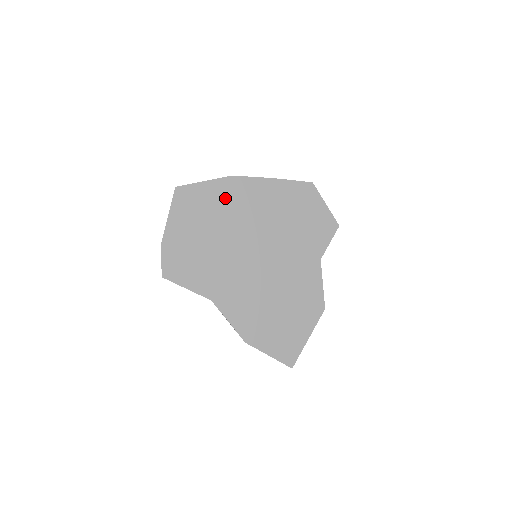
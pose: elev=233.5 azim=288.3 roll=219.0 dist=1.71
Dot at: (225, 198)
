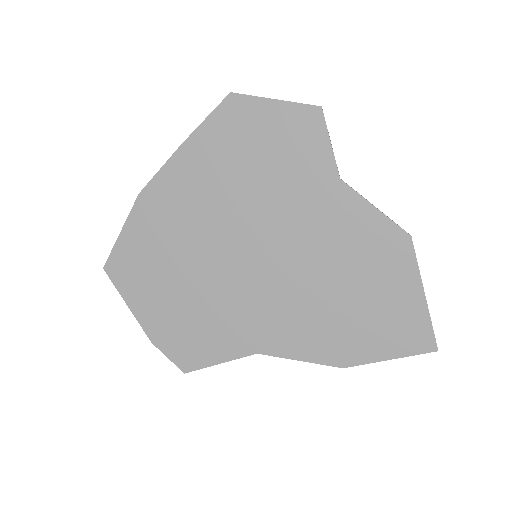
Dot at: (157, 227)
